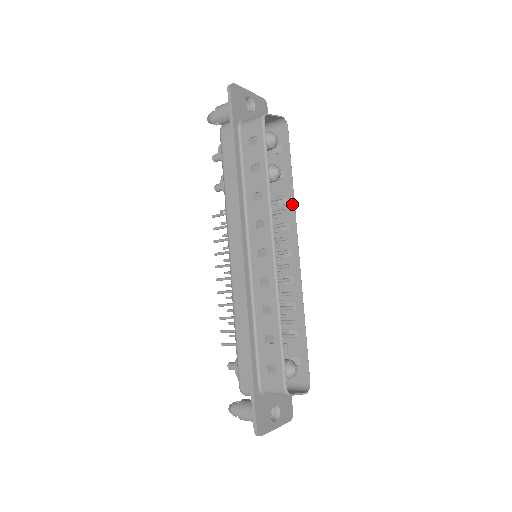
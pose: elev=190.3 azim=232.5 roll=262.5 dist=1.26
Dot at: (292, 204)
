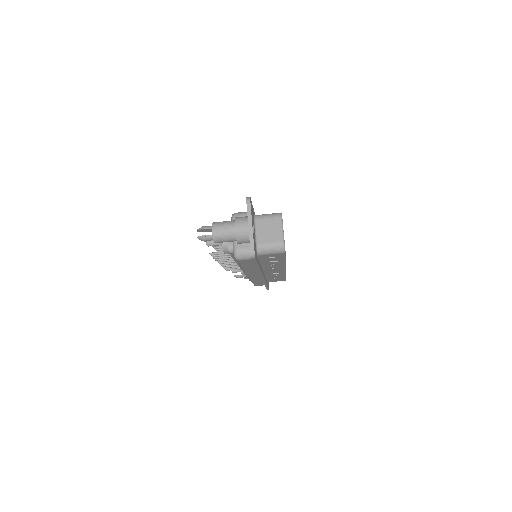
Dot at: occluded
